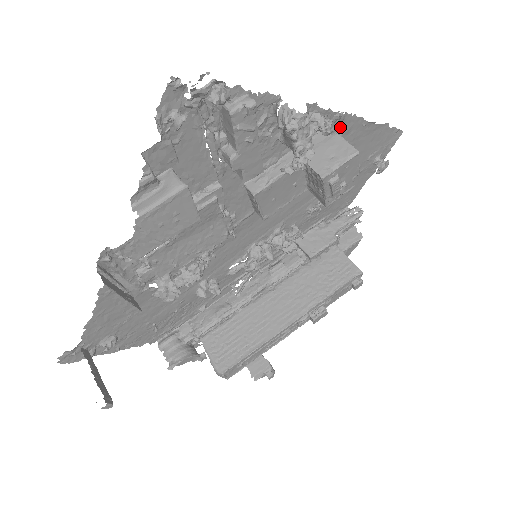
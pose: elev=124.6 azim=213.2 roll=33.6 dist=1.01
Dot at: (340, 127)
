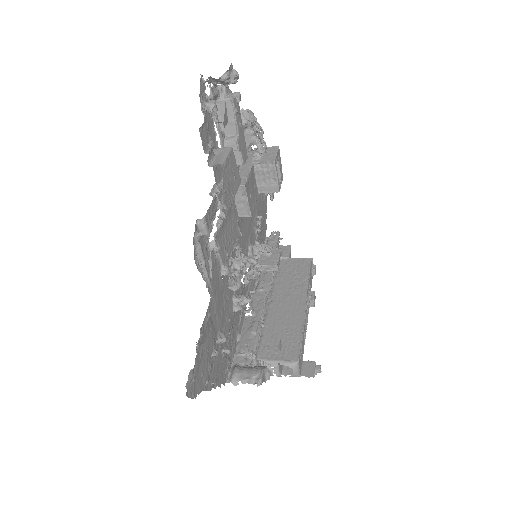
Dot at: occluded
